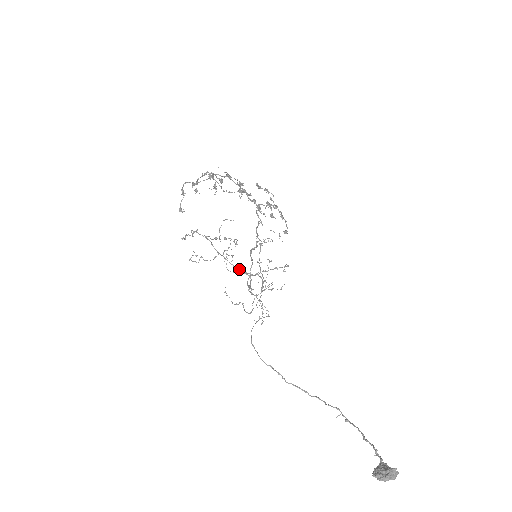
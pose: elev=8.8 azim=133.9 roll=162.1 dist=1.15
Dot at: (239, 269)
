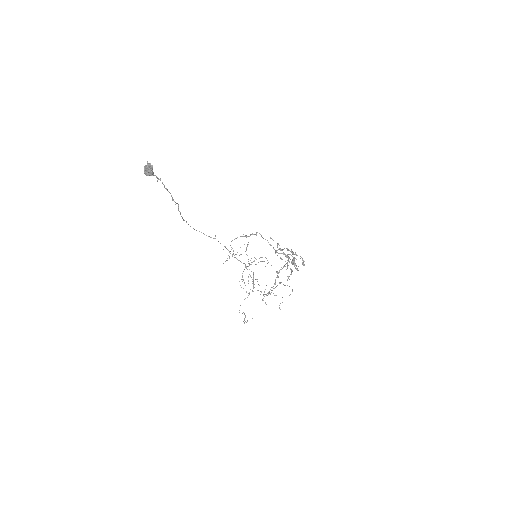
Dot at: occluded
